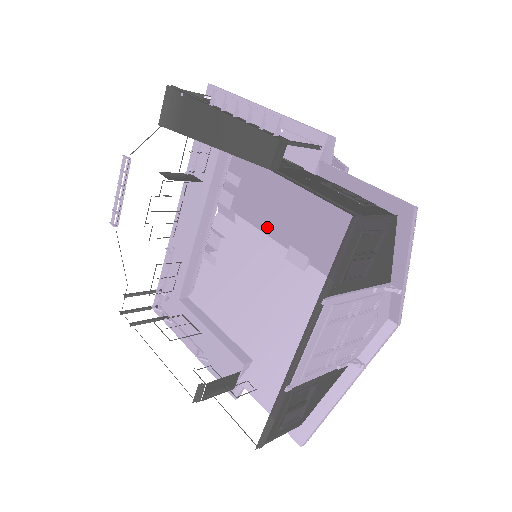
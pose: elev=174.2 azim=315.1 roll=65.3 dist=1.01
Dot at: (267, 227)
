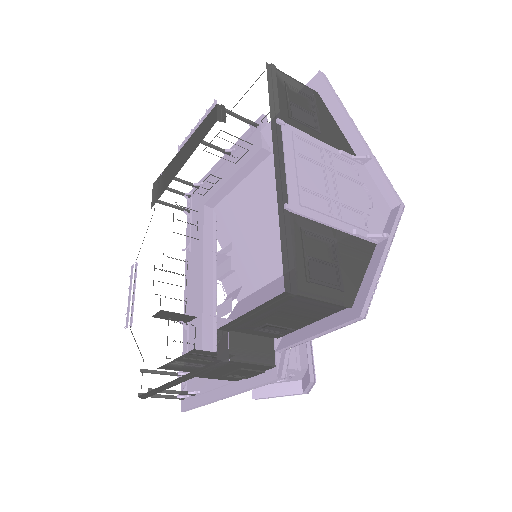
Dot at: (269, 268)
